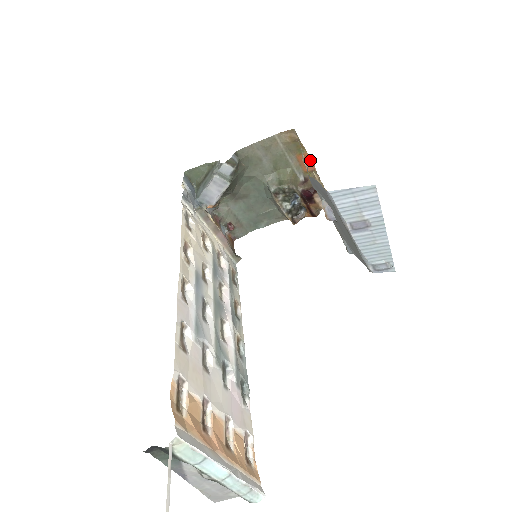
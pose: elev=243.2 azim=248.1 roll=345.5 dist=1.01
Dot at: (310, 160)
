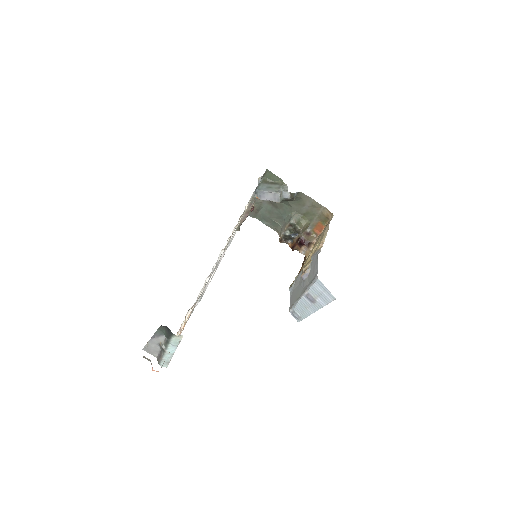
Dot at: (322, 230)
